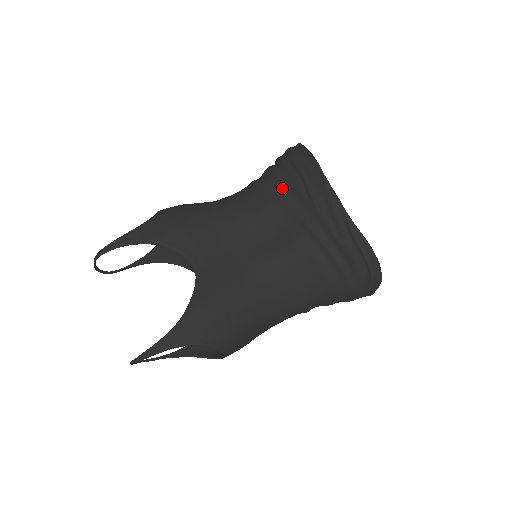
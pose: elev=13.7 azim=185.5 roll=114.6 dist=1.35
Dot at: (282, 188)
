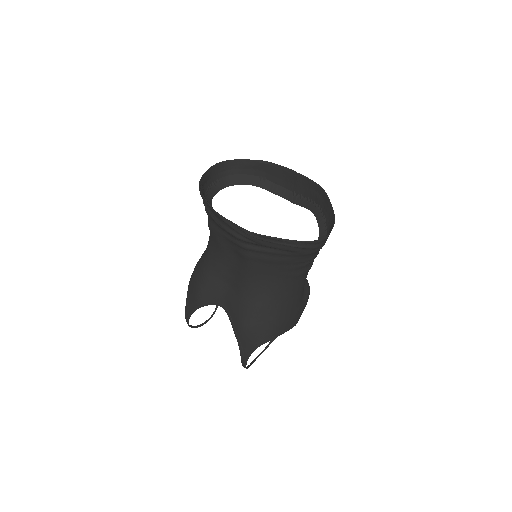
Dot at: (214, 225)
